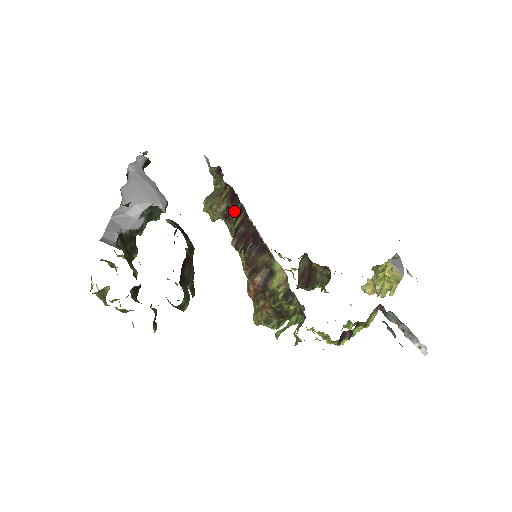
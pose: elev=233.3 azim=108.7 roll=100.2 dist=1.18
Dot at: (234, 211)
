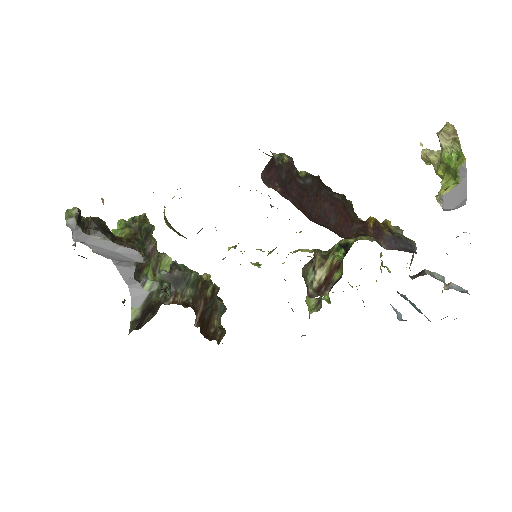
Dot at: occluded
